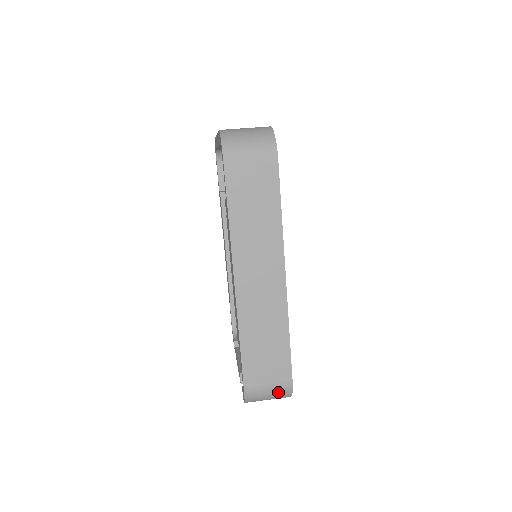
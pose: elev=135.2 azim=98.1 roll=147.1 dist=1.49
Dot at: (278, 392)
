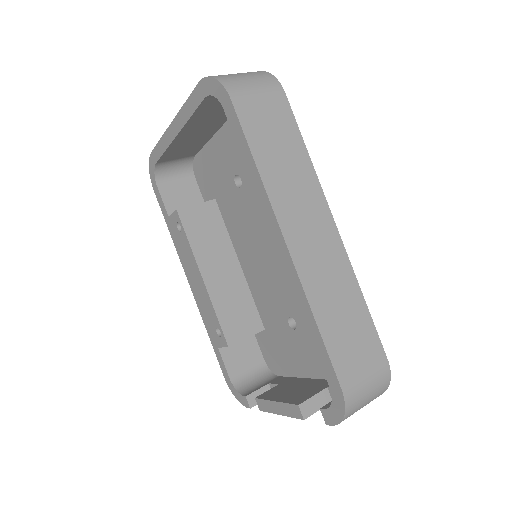
Dot at: (377, 383)
